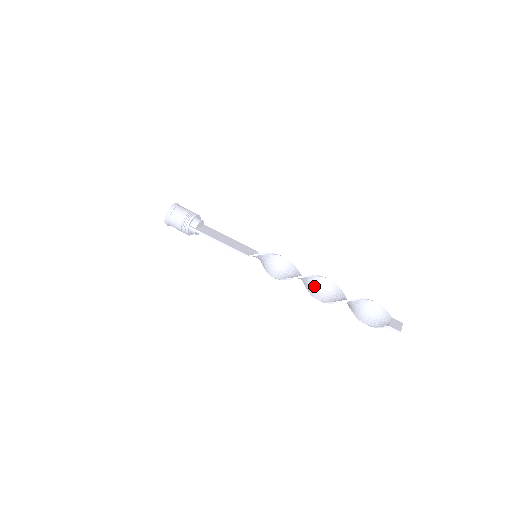
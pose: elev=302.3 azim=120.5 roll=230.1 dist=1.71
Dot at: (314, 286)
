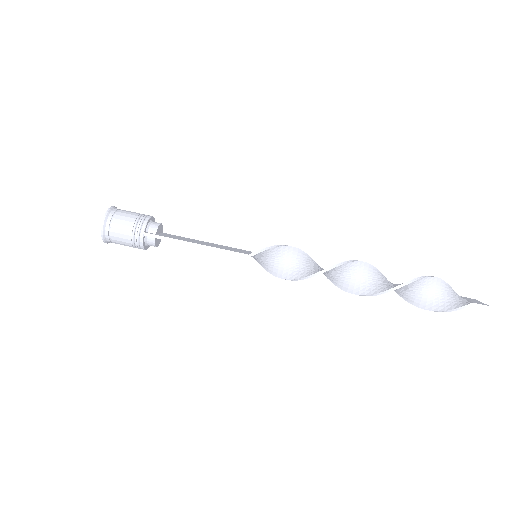
Dot at: (351, 277)
